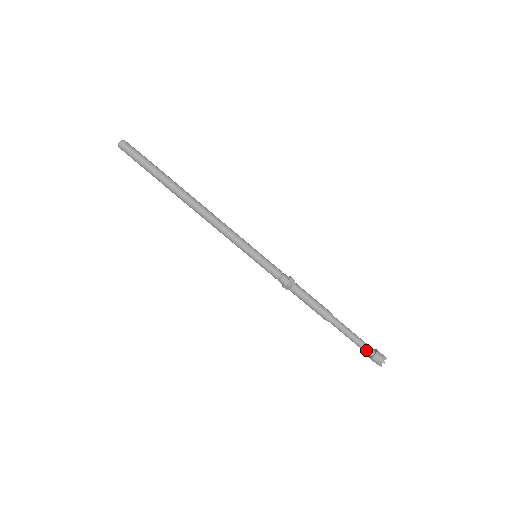
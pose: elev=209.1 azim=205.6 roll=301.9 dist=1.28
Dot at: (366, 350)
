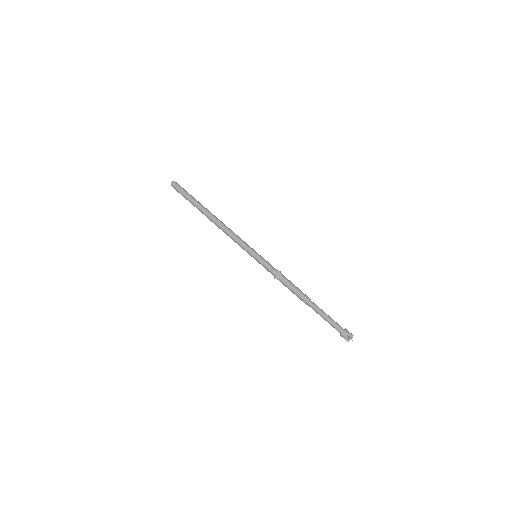
Dot at: (336, 329)
